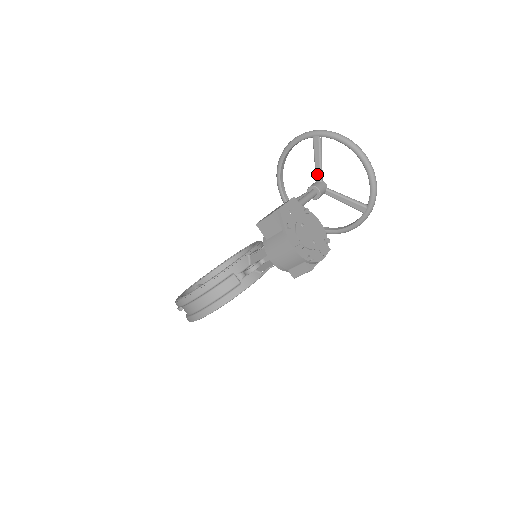
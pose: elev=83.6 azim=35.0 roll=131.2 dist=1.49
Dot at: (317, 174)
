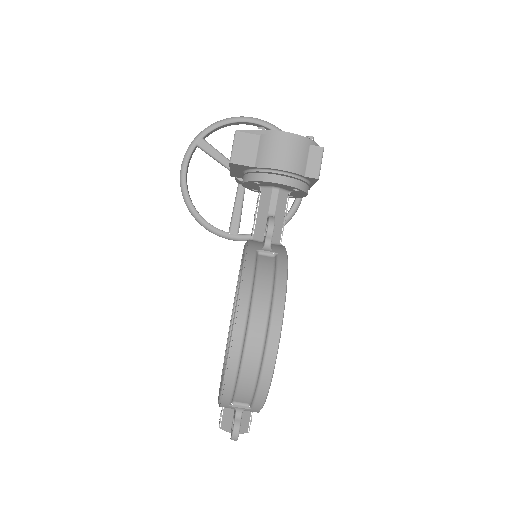
Dot at: occluded
